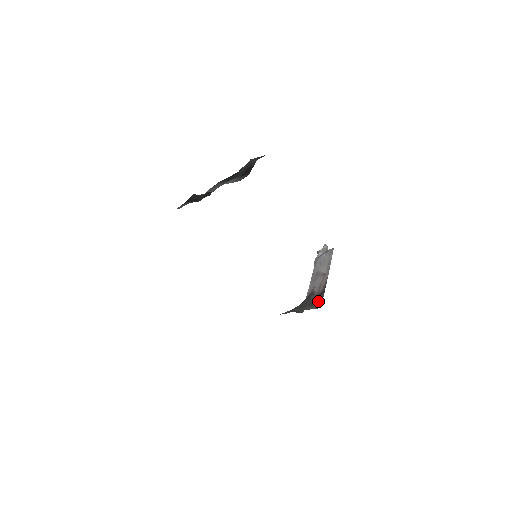
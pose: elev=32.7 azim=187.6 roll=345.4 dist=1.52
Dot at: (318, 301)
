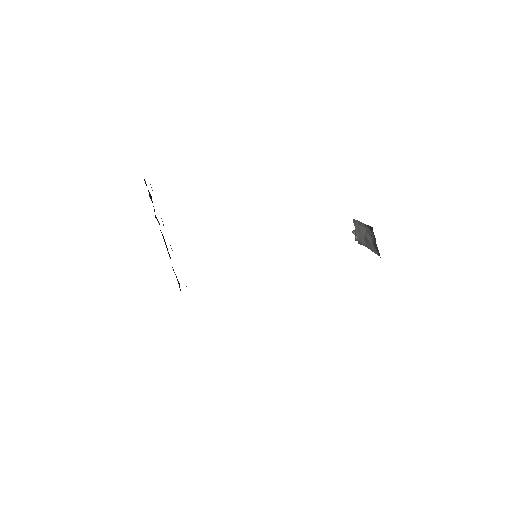
Dot at: occluded
